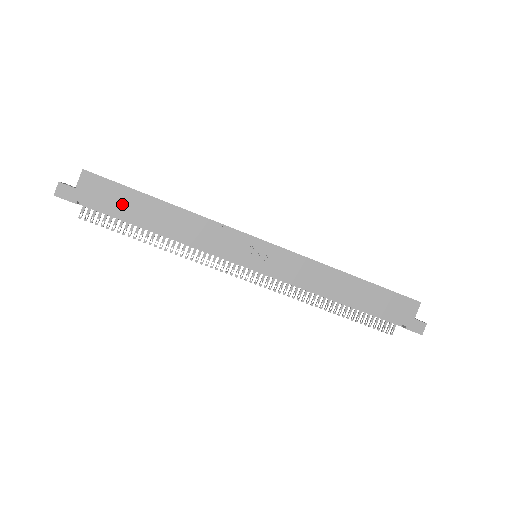
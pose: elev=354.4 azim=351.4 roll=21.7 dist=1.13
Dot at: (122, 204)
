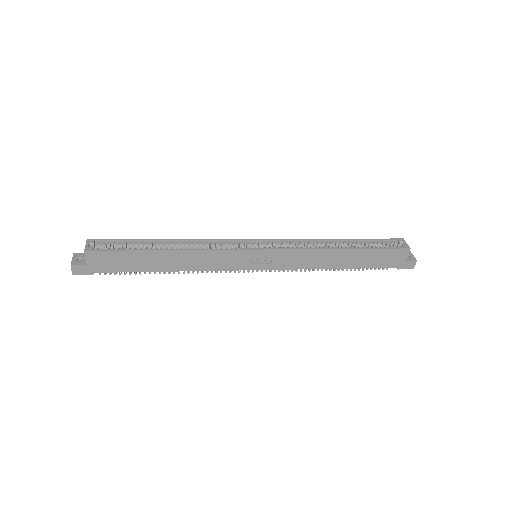
Dot at: (129, 263)
